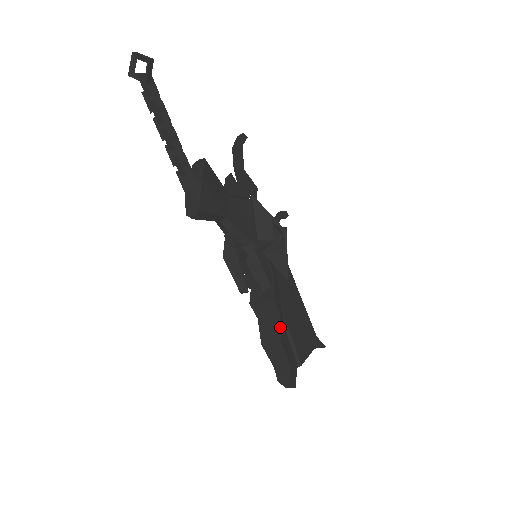
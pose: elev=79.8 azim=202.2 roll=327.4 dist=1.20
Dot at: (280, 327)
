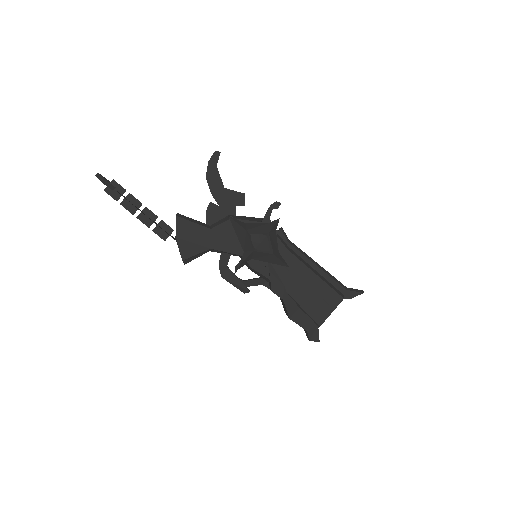
Dot at: (286, 308)
